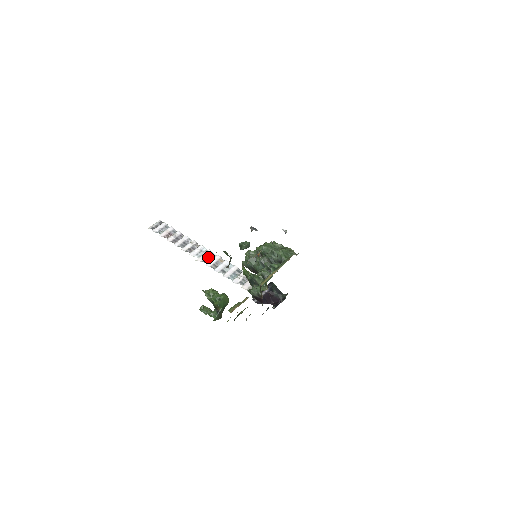
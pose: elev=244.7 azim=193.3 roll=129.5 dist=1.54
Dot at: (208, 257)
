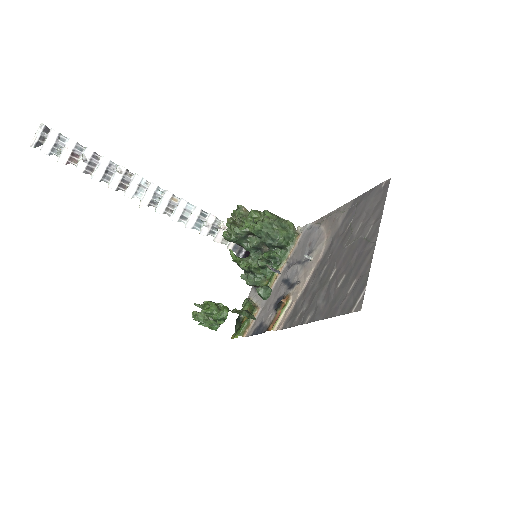
Dot at: (154, 196)
